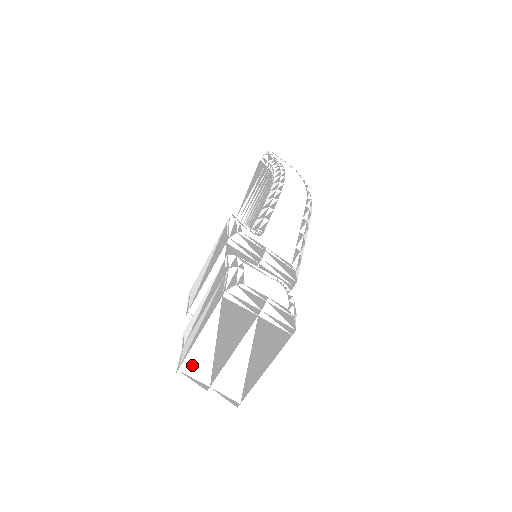
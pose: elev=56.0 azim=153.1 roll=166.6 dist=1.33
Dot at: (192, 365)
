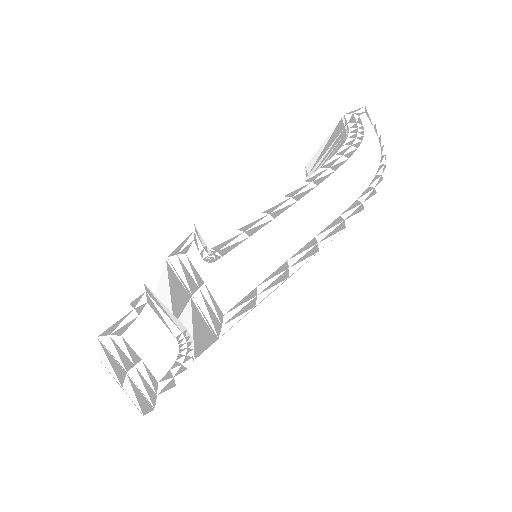
Dot at: (105, 364)
